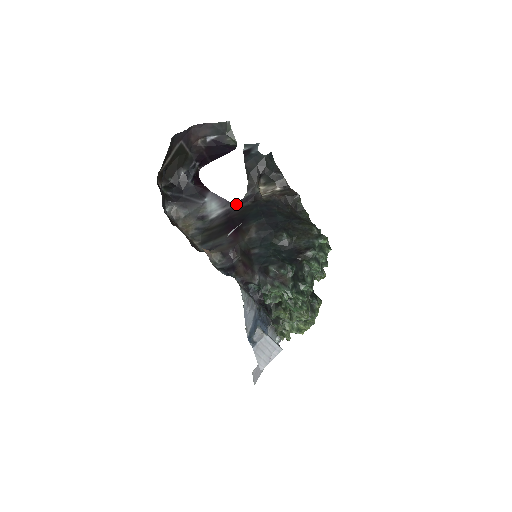
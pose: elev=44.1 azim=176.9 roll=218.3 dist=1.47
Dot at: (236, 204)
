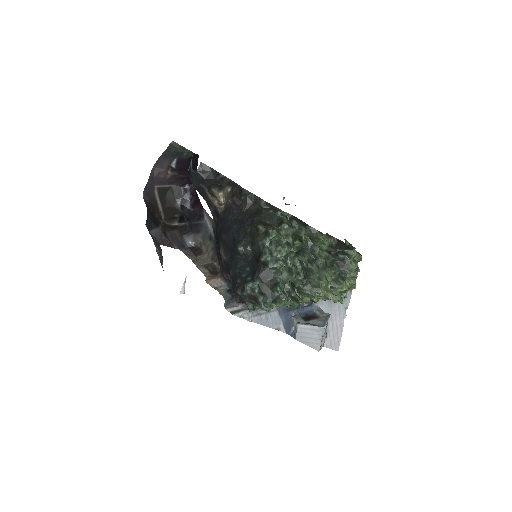
Dot at: (213, 221)
